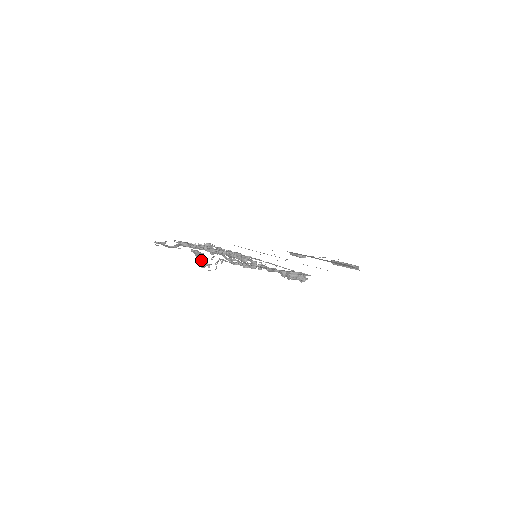
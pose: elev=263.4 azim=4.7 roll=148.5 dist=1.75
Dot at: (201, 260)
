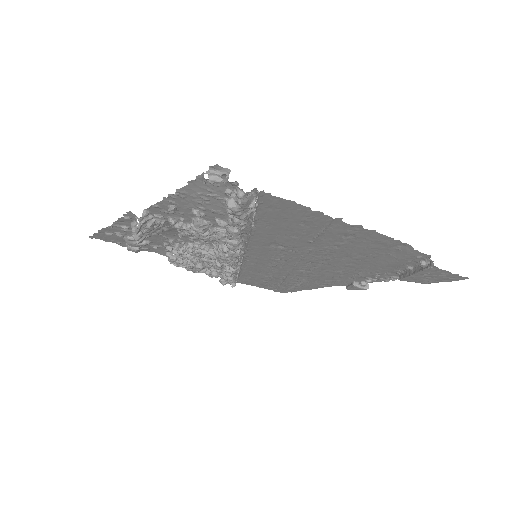
Dot at: (131, 226)
